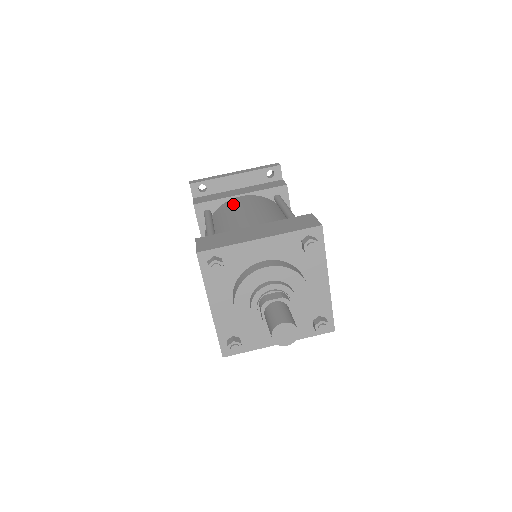
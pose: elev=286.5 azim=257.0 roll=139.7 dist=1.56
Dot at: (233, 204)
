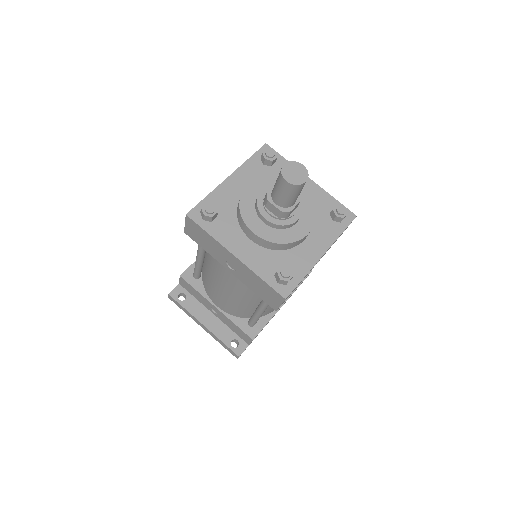
Dot at: occluded
